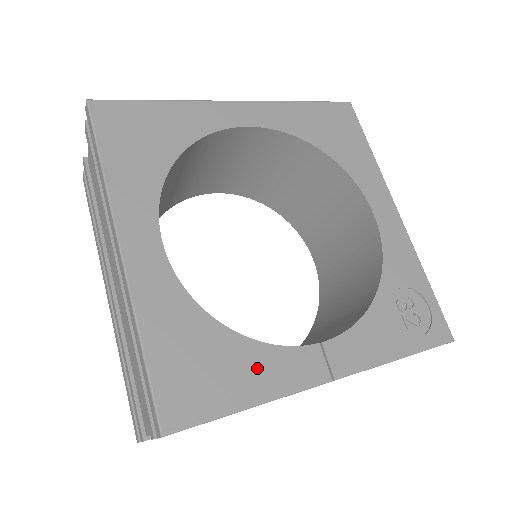
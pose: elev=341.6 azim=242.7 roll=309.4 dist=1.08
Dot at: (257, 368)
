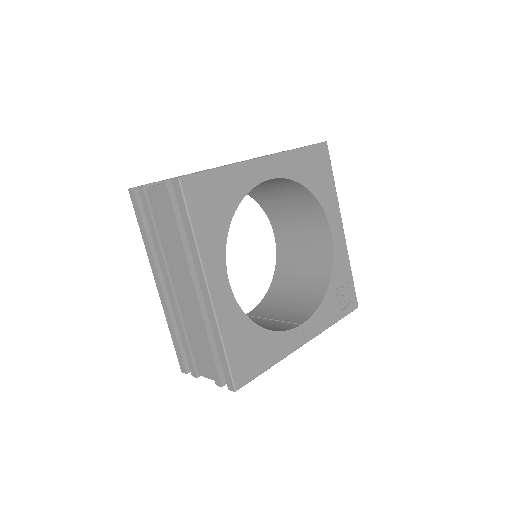
Dot at: (274, 346)
